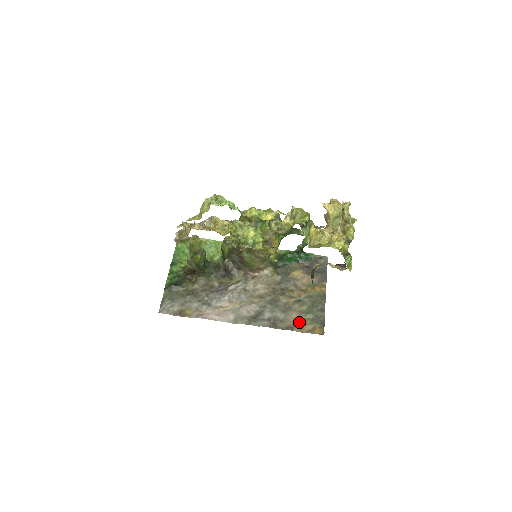
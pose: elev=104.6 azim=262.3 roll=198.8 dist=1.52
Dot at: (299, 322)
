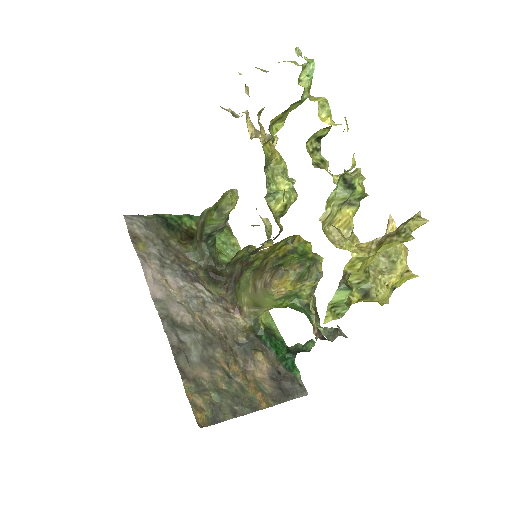
Dot at: (199, 384)
